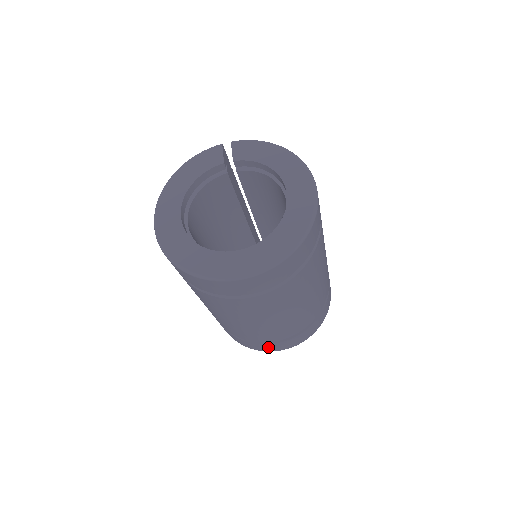
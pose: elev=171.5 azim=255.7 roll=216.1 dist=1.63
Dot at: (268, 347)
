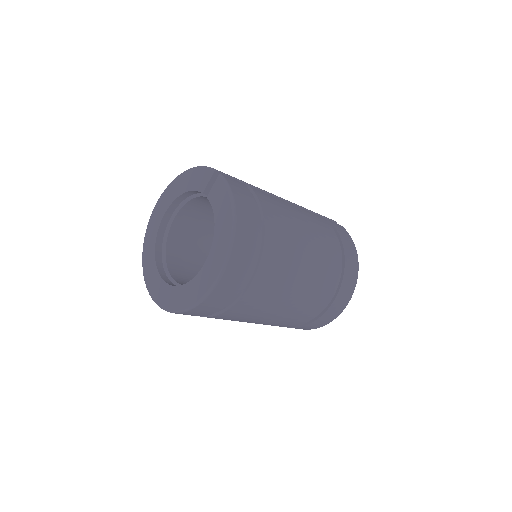
Dot at: occluded
